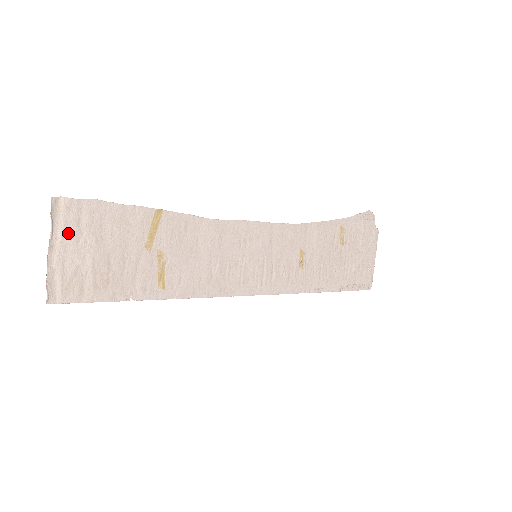
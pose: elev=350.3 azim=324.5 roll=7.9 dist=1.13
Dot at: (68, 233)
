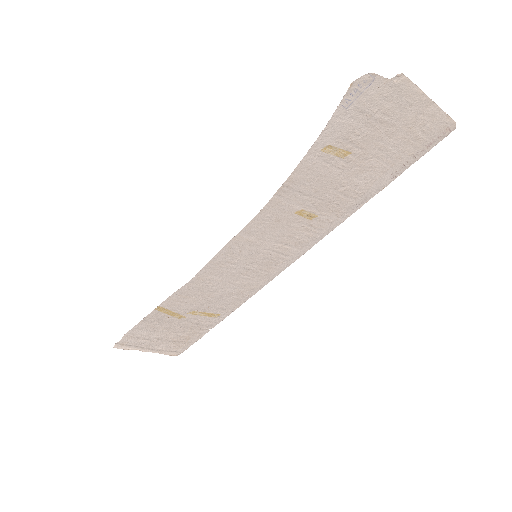
Dot at: (142, 345)
